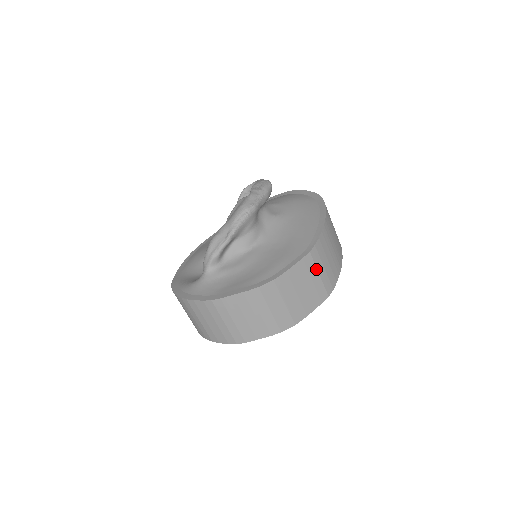
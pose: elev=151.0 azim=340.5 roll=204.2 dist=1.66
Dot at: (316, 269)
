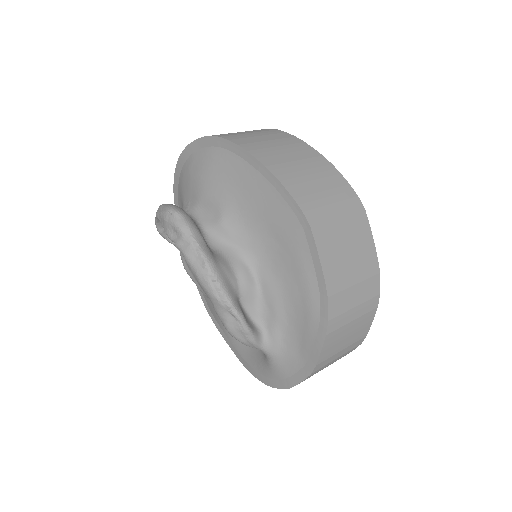
Dot at: (331, 221)
